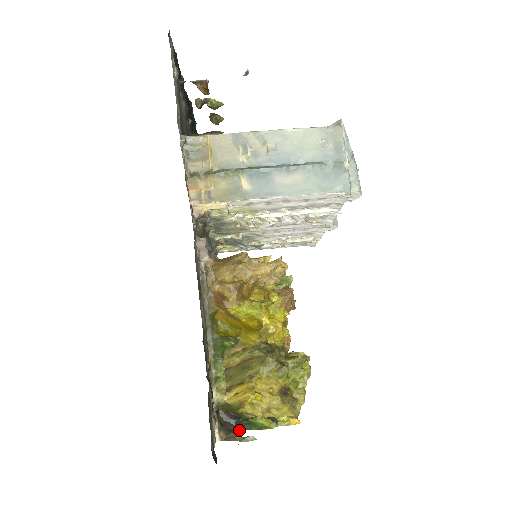
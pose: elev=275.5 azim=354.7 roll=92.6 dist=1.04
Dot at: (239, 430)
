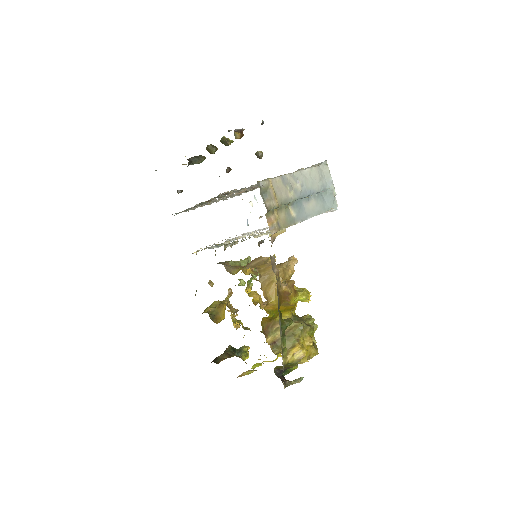
Dot at: occluded
